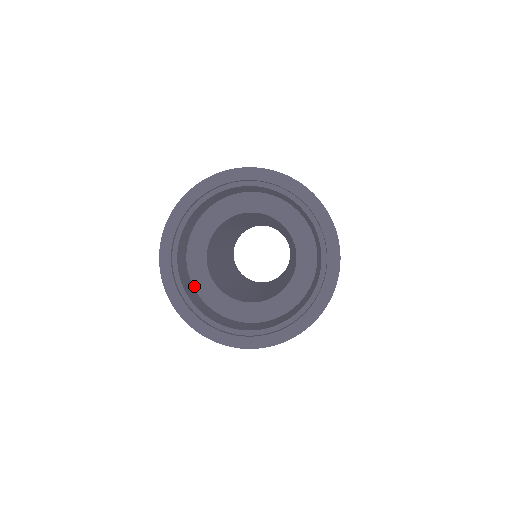
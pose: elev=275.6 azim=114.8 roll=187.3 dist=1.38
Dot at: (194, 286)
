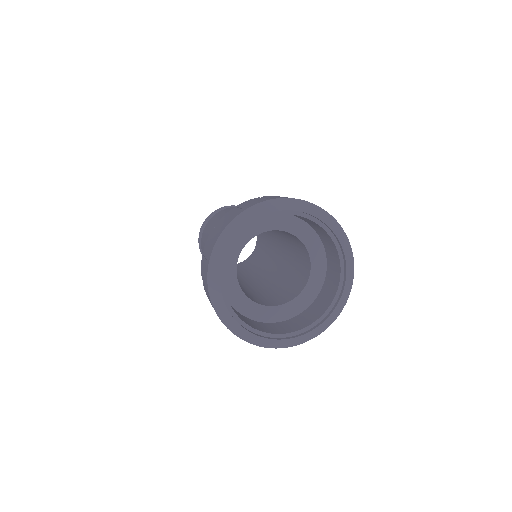
Dot at: (248, 317)
